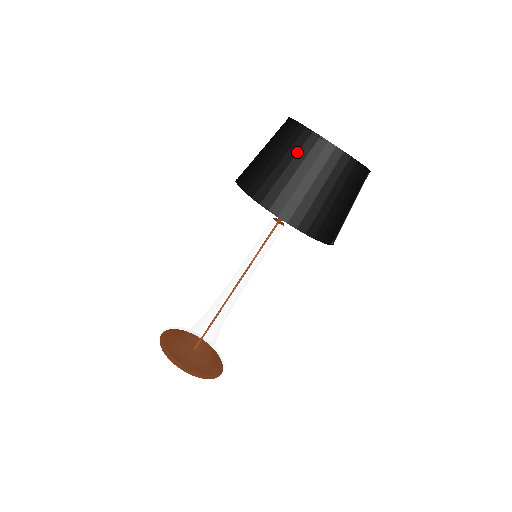
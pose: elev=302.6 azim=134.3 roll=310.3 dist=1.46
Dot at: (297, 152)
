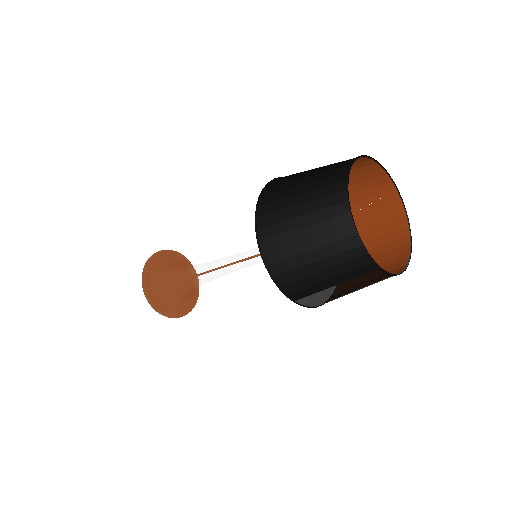
Dot at: (319, 187)
